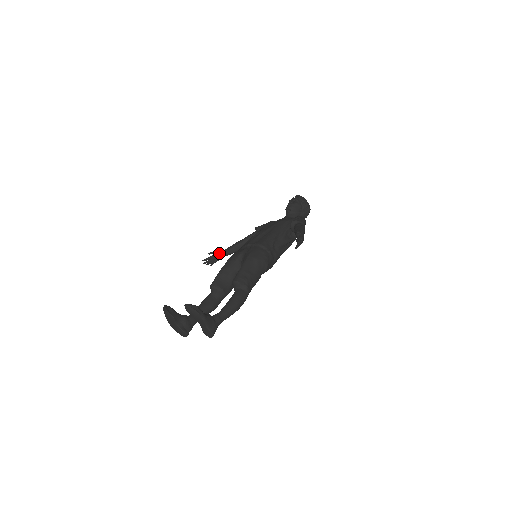
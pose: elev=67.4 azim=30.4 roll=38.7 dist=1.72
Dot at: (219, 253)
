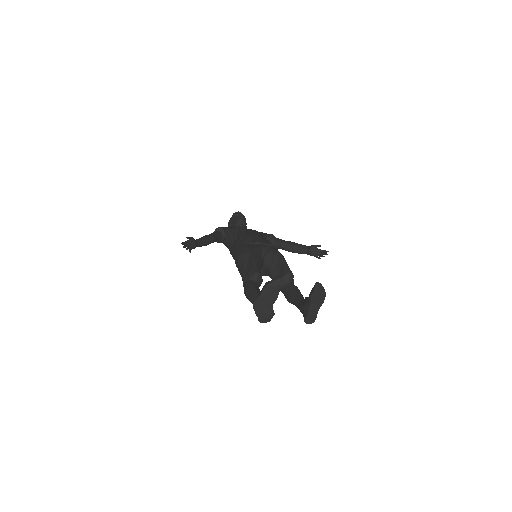
Dot at: (195, 241)
